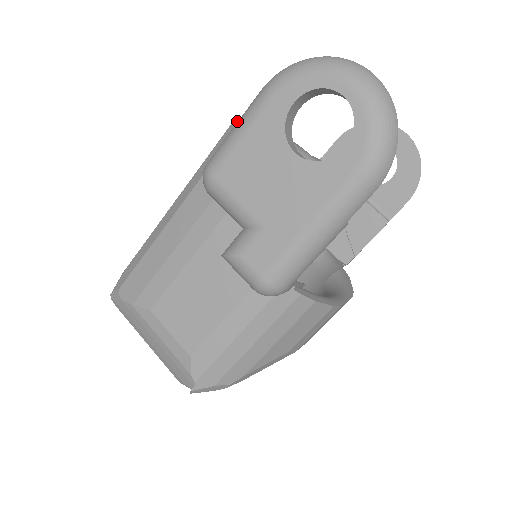
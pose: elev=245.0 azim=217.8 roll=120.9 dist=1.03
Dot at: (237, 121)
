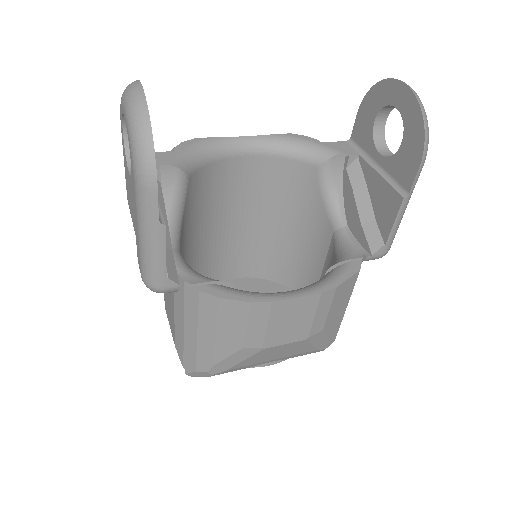
Dot at: occluded
